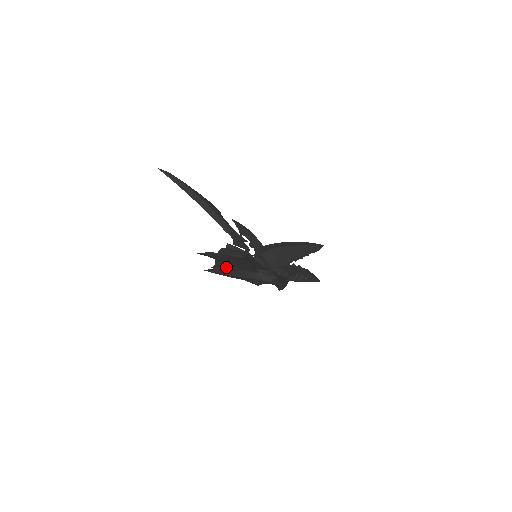
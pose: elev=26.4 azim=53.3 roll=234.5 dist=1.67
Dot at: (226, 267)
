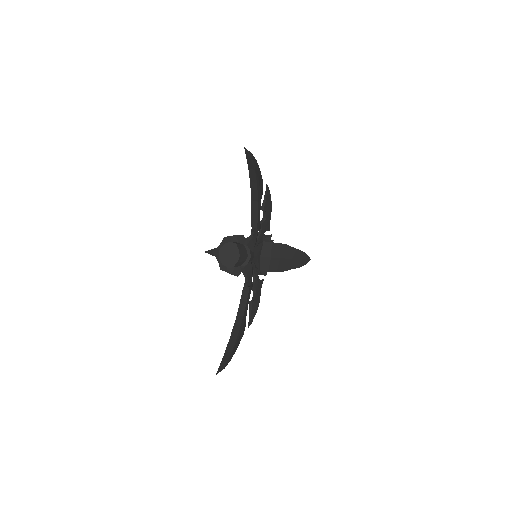
Dot at: occluded
